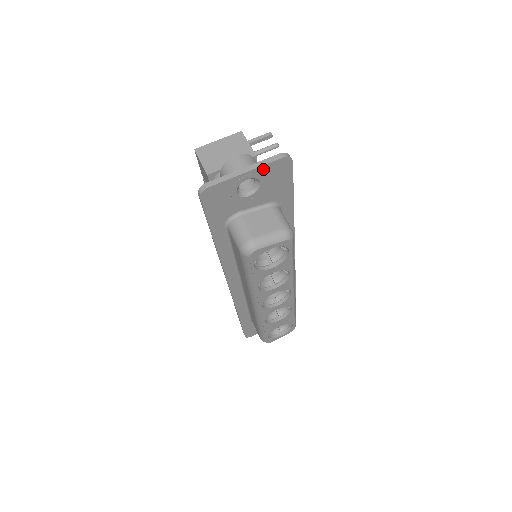
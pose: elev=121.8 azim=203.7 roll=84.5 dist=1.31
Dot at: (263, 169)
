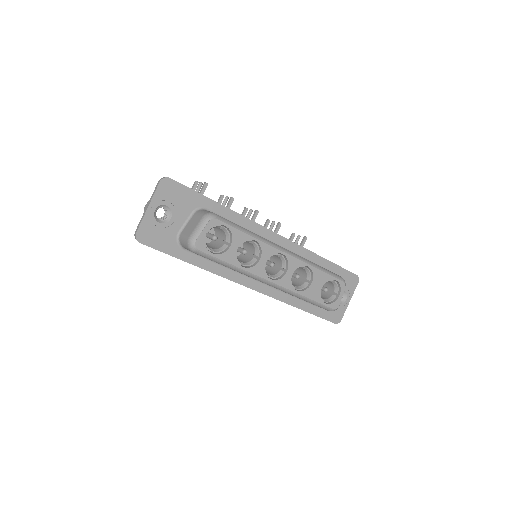
Dot at: (157, 197)
